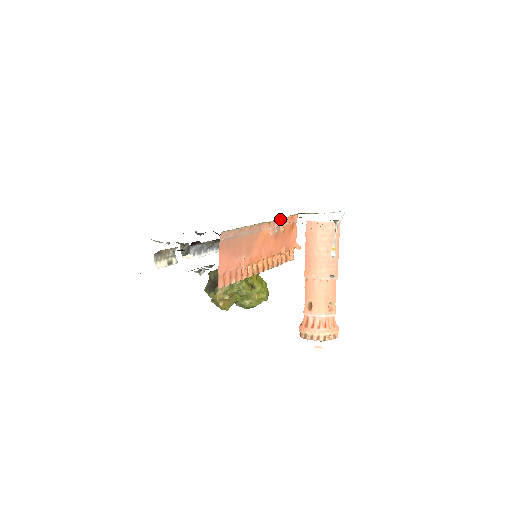
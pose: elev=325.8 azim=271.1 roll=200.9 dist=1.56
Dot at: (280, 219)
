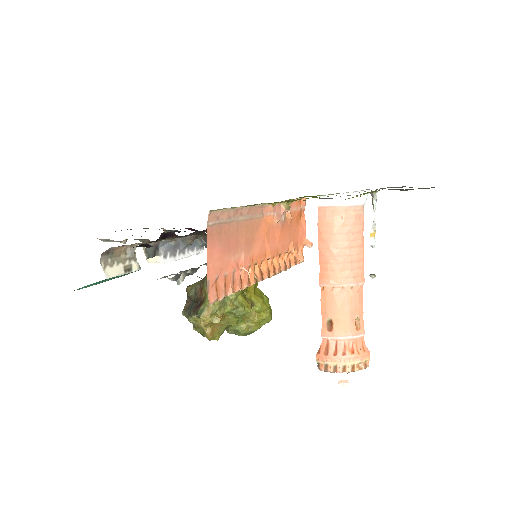
Dot at: (287, 200)
